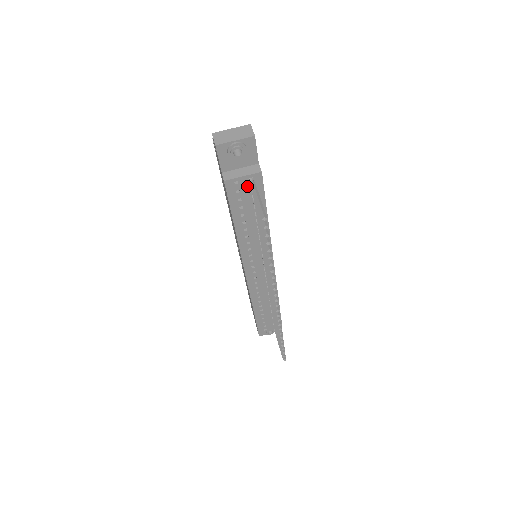
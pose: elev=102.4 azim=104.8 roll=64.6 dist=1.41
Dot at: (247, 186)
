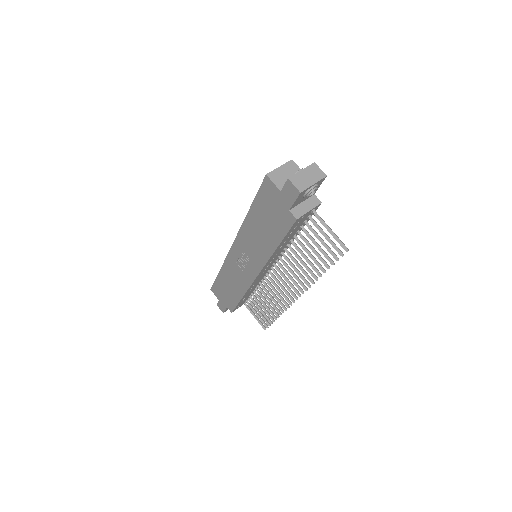
Dot at: (306, 216)
